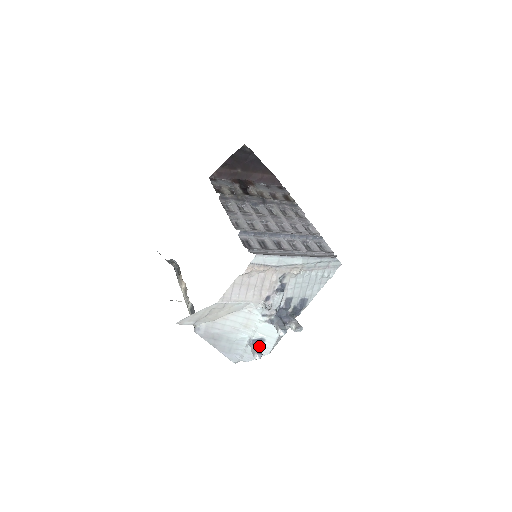
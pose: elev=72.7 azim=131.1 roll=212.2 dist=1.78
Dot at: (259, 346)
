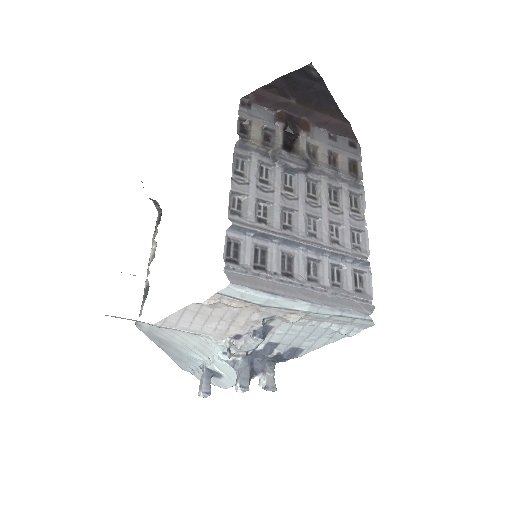
Dot at: (214, 377)
